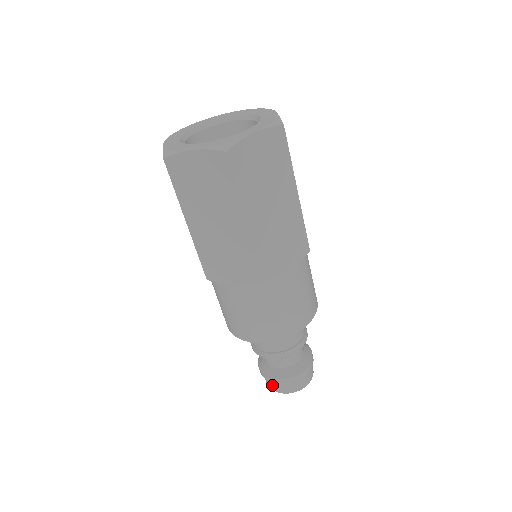
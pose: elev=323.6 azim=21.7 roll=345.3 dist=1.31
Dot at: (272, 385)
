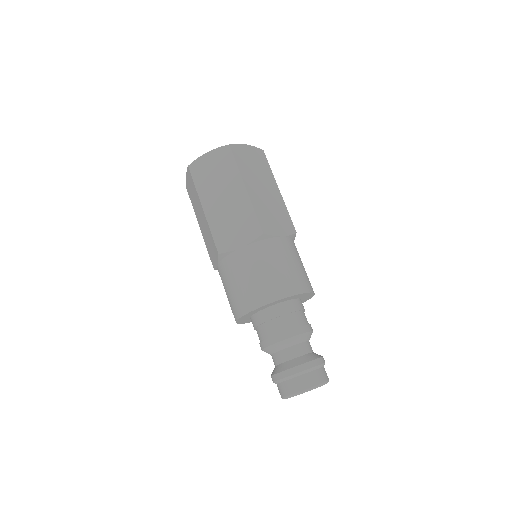
Dot at: (289, 386)
